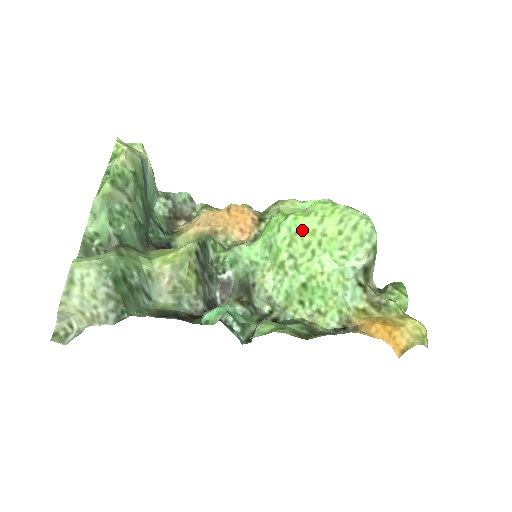
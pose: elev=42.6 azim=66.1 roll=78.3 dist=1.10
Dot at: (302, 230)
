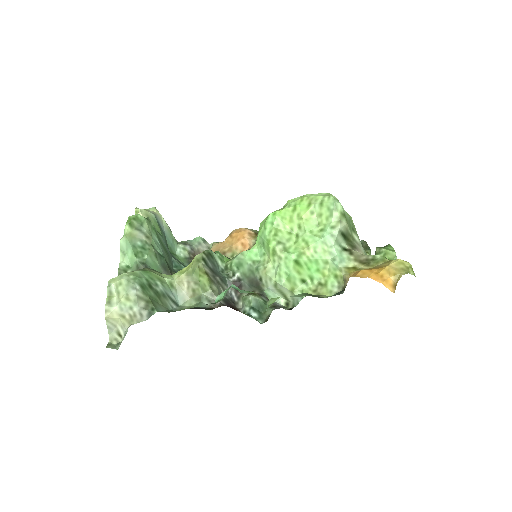
Dot at: (282, 221)
